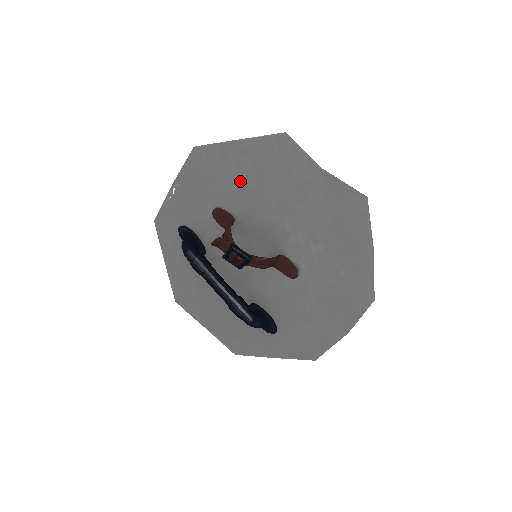
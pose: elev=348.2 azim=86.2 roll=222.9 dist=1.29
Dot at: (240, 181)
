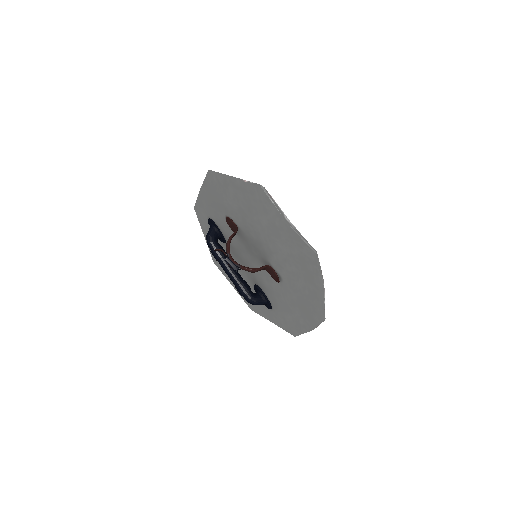
Dot at: (238, 206)
